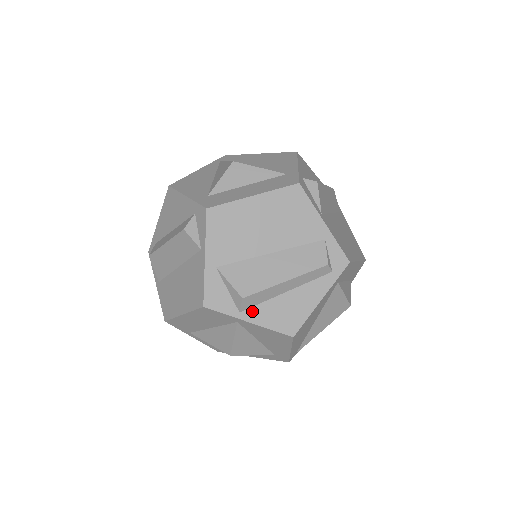
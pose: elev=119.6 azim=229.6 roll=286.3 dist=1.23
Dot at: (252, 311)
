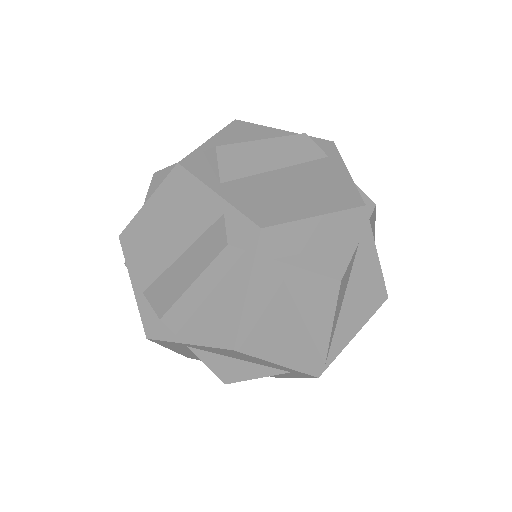
Dot at: (185, 330)
